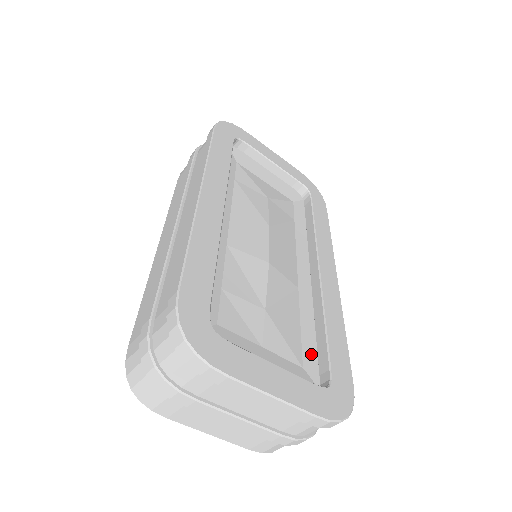
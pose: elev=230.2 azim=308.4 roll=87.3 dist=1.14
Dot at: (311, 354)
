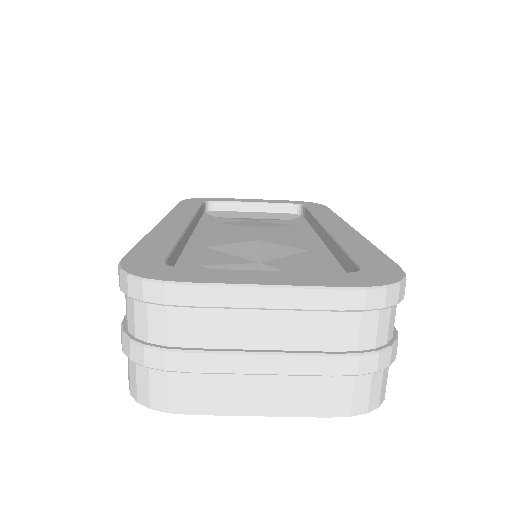
Dot at: occluded
